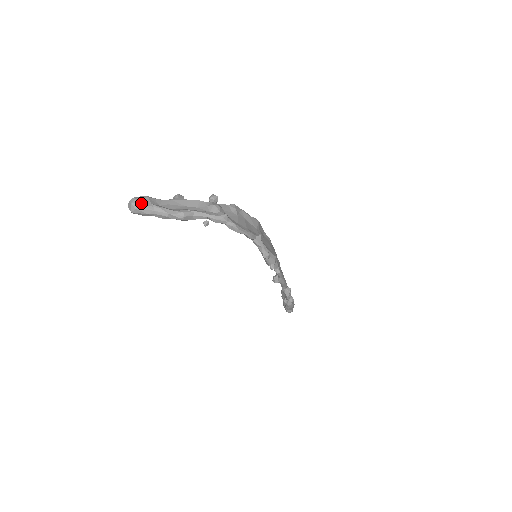
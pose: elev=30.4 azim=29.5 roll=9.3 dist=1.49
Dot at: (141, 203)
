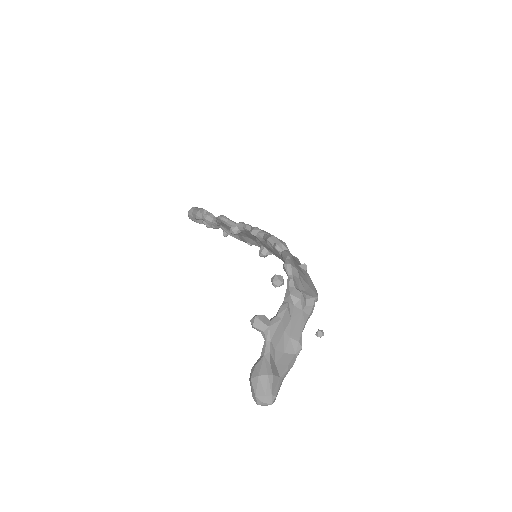
Dot at: occluded
